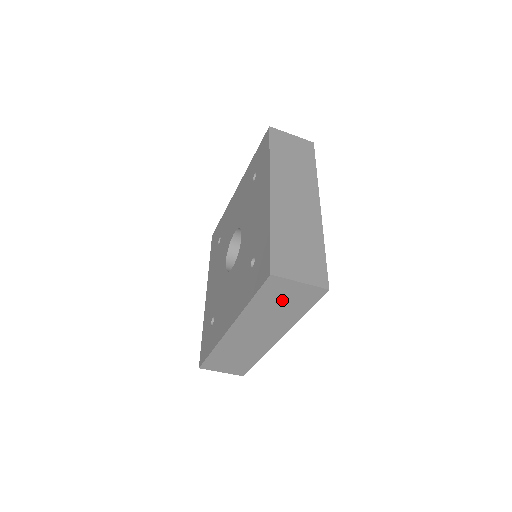
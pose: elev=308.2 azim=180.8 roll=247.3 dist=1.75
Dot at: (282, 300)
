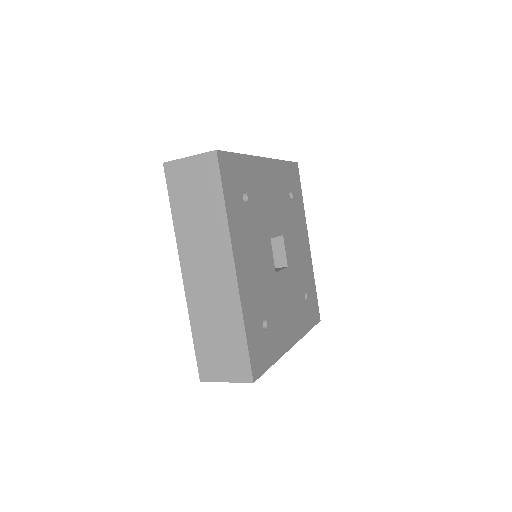
Dot at: occluded
